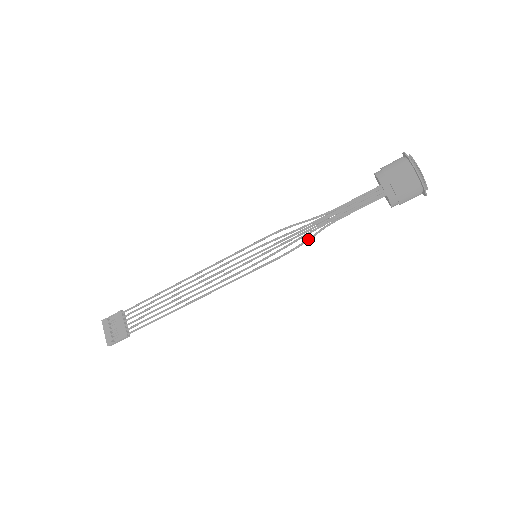
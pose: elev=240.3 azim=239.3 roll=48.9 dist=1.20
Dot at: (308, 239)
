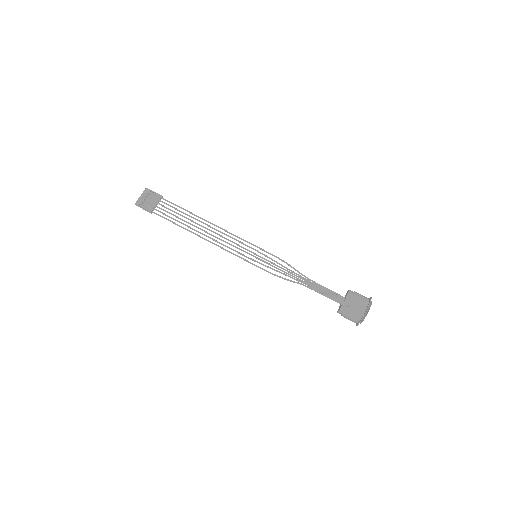
Dot at: (287, 279)
